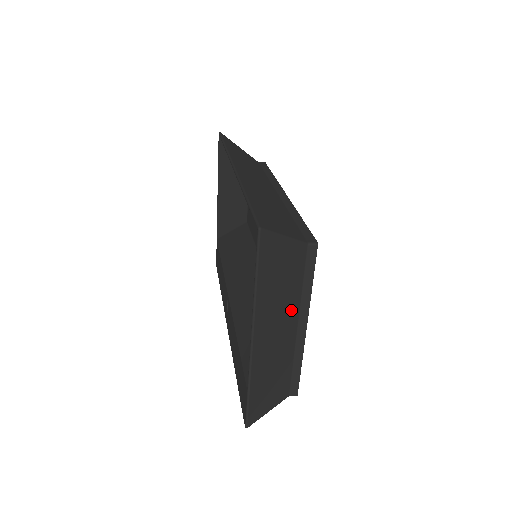
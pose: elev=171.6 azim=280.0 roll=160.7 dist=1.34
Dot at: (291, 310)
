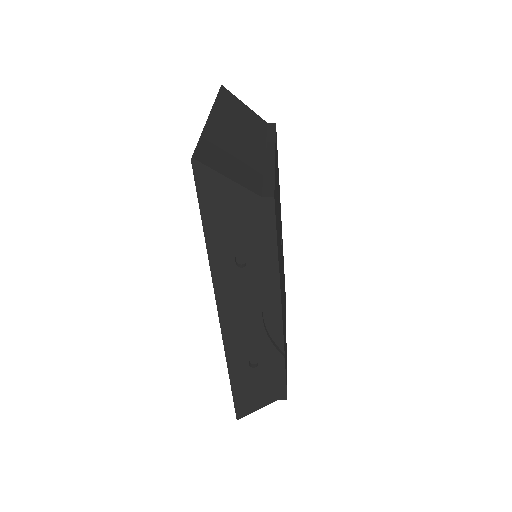
Dot at: (255, 138)
